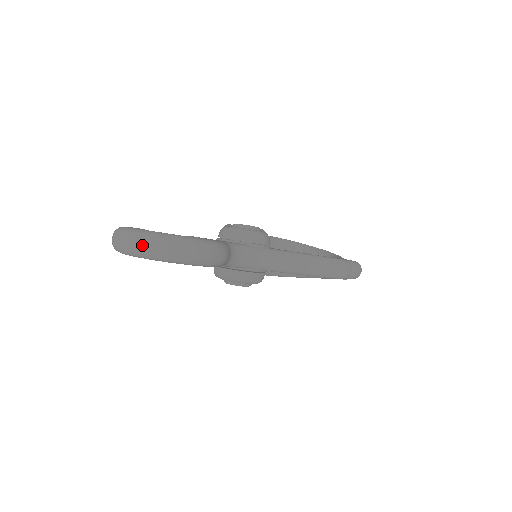
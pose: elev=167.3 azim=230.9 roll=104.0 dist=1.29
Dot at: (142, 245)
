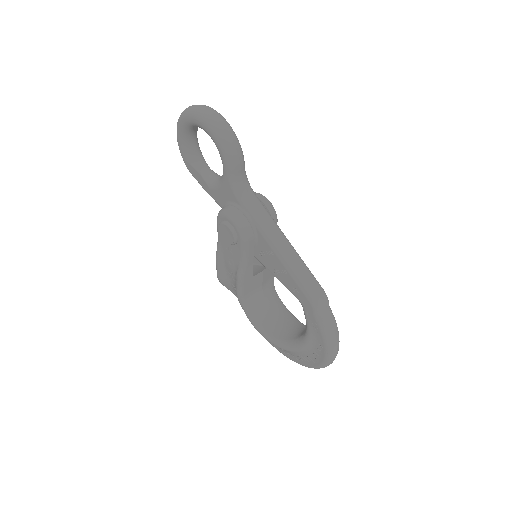
Dot at: (197, 105)
